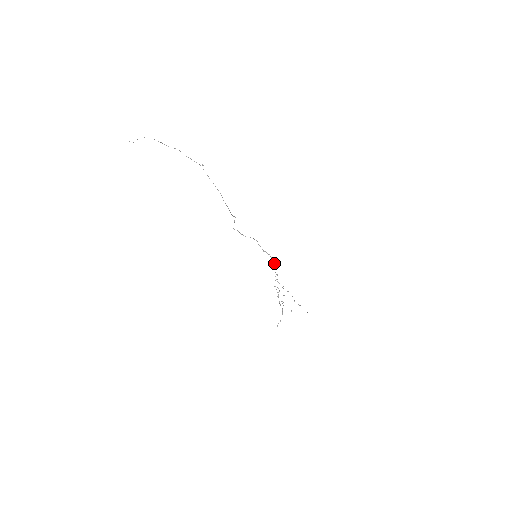
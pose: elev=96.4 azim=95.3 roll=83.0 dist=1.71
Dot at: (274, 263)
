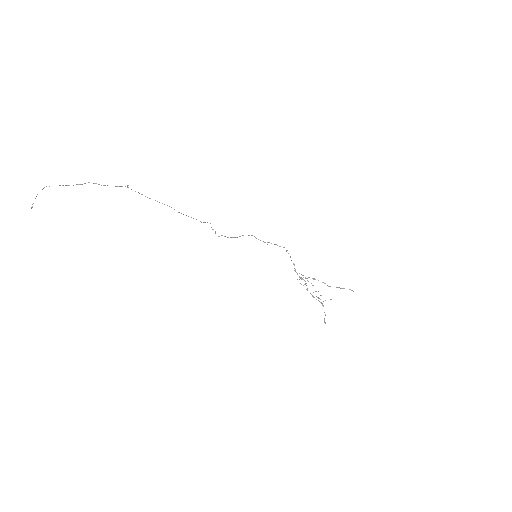
Dot at: occluded
